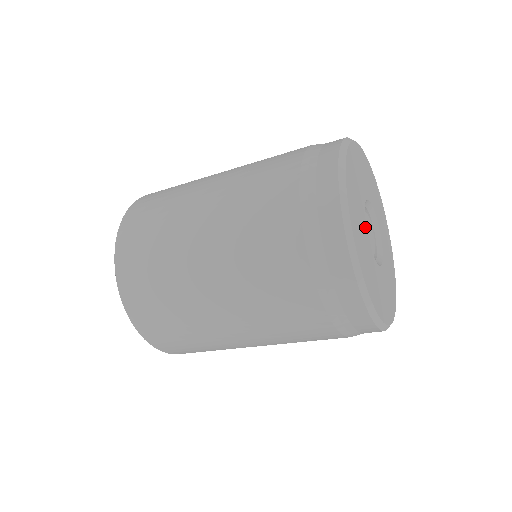
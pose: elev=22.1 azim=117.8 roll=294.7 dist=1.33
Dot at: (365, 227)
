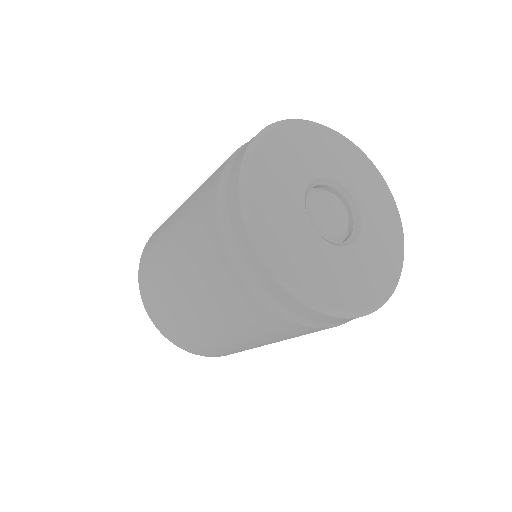
Dot at: (322, 243)
